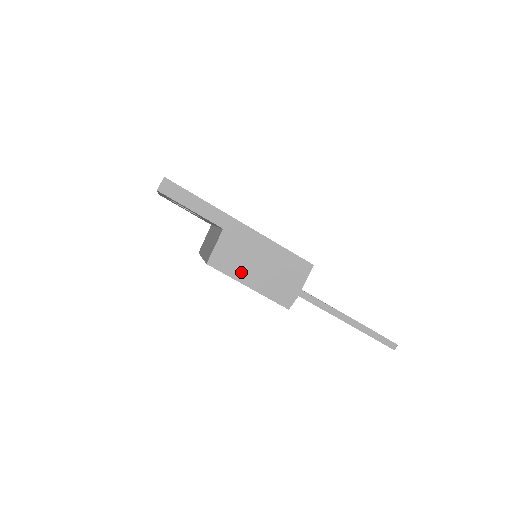
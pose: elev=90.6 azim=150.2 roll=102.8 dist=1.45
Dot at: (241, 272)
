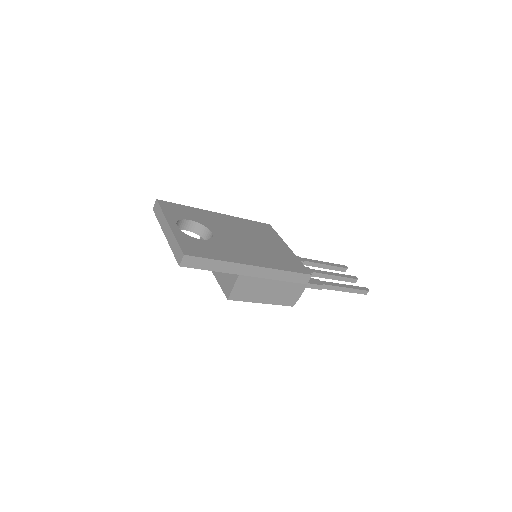
Dot at: (255, 296)
